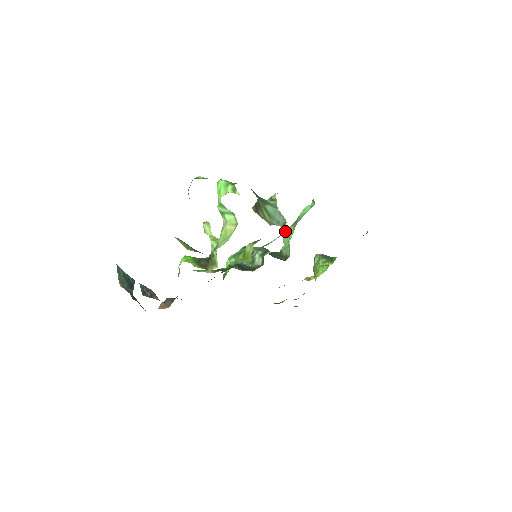
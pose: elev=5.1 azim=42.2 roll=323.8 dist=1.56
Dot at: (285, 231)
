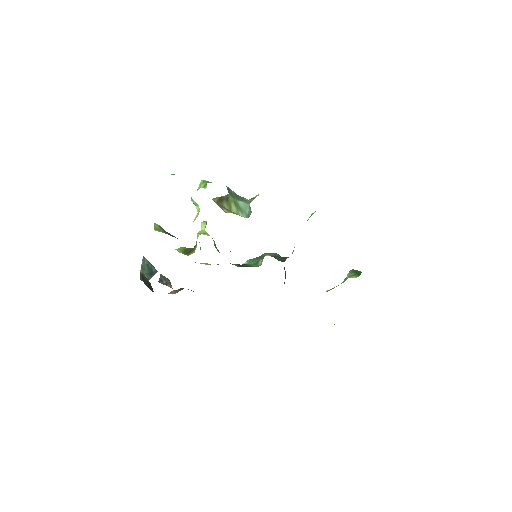
Dot at: occluded
